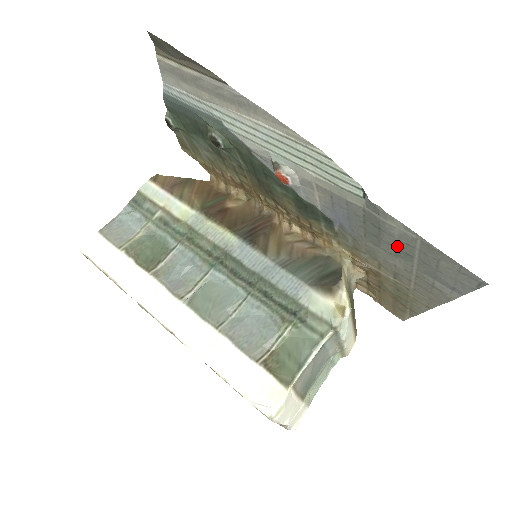
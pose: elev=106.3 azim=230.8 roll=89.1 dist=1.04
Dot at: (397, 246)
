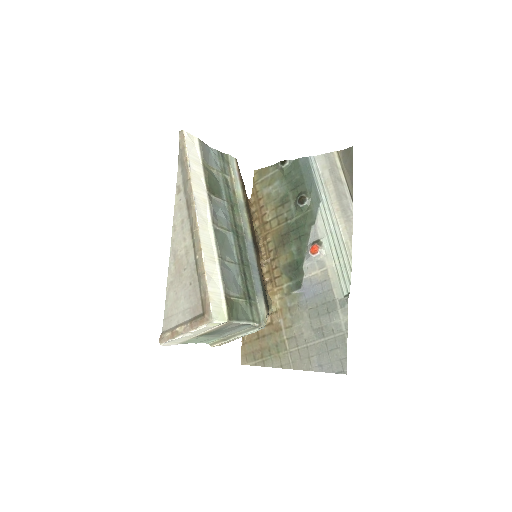
Dot at: (324, 326)
